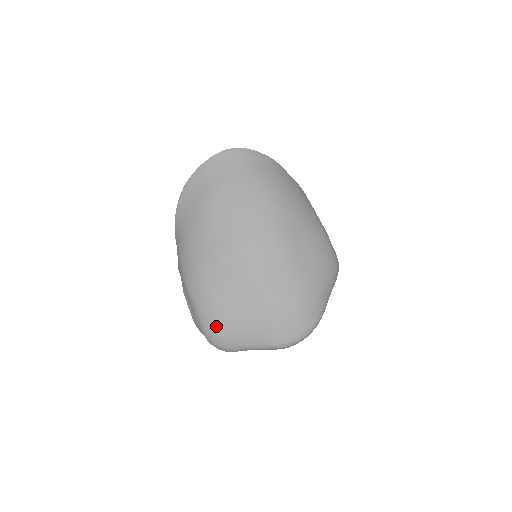
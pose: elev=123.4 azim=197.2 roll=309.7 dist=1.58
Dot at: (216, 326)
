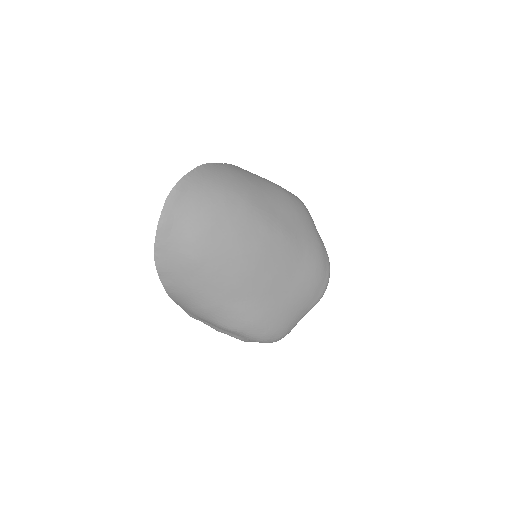
Dot at: (274, 332)
